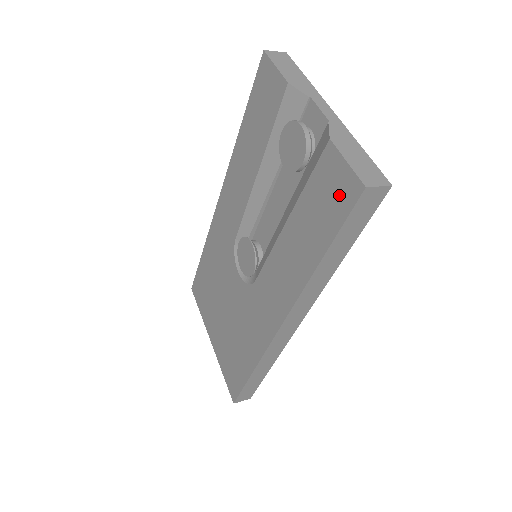
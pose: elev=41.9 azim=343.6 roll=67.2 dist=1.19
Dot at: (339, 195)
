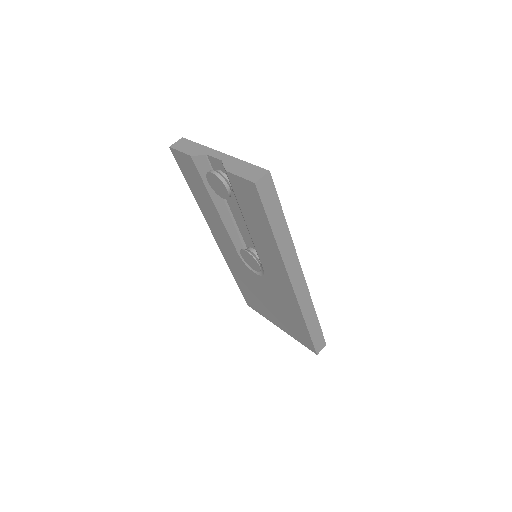
Dot at: (251, 195)
